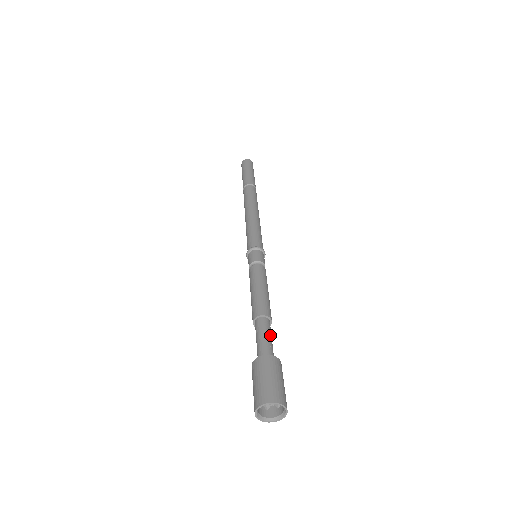
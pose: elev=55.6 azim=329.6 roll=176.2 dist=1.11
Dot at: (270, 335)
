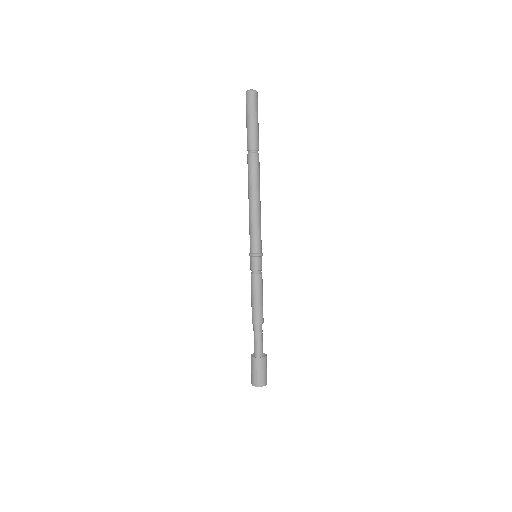
Dot at: (262, 336)
